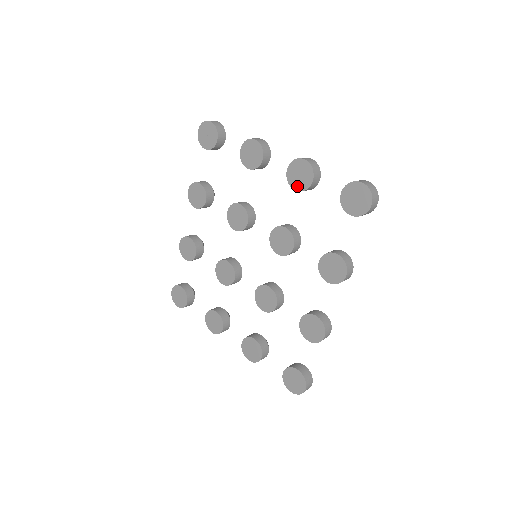
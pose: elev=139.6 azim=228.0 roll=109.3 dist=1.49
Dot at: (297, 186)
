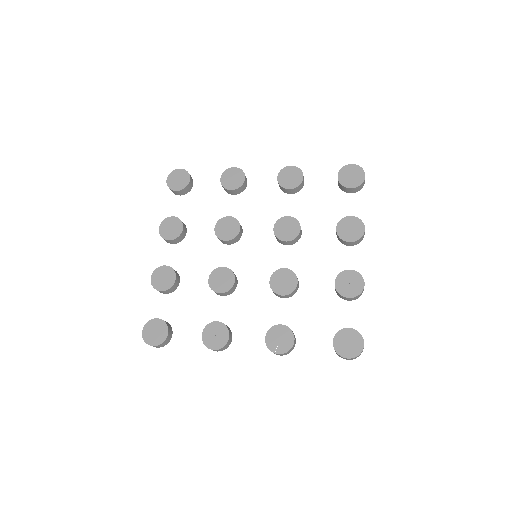
Dot at: (339, 284)
